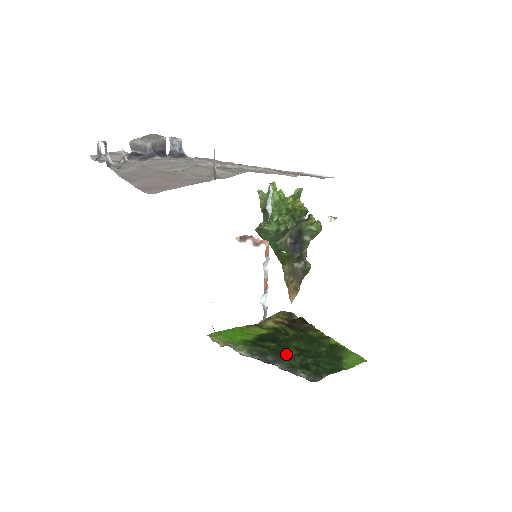
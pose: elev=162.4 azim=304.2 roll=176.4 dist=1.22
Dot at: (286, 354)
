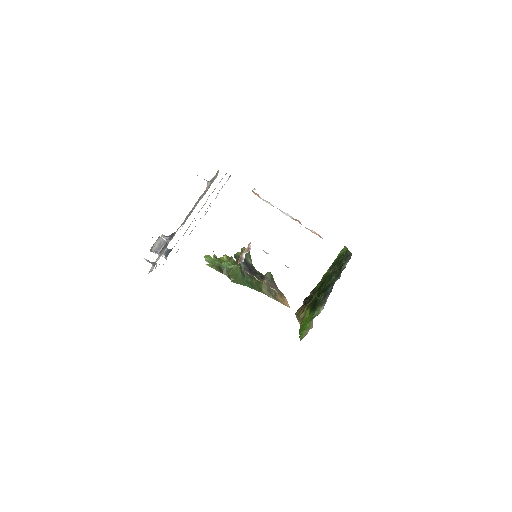
Dot at: (329, 285)
